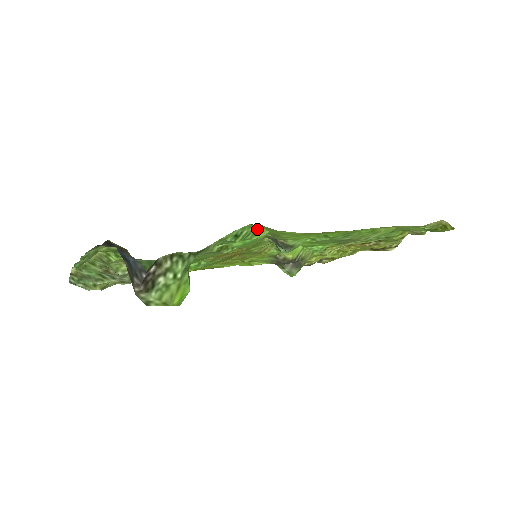
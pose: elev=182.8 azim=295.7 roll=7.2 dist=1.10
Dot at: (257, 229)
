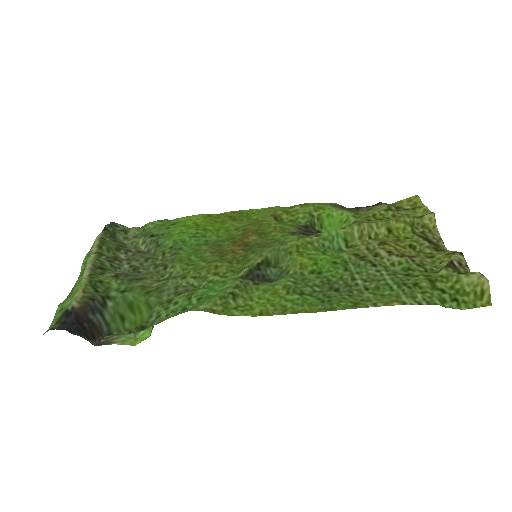
Dot at: (209, 298)
